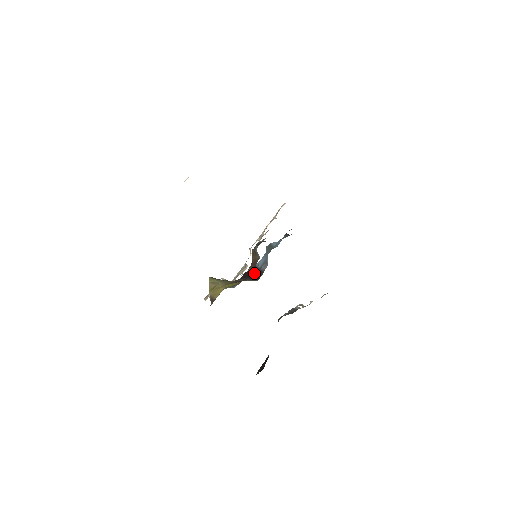
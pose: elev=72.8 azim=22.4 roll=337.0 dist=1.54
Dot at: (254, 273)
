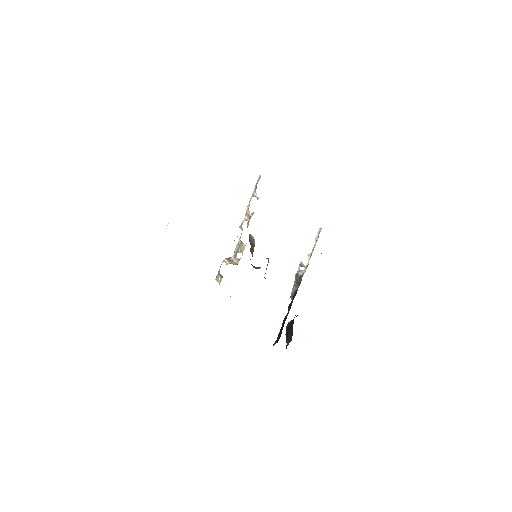
Dot at: occluded
